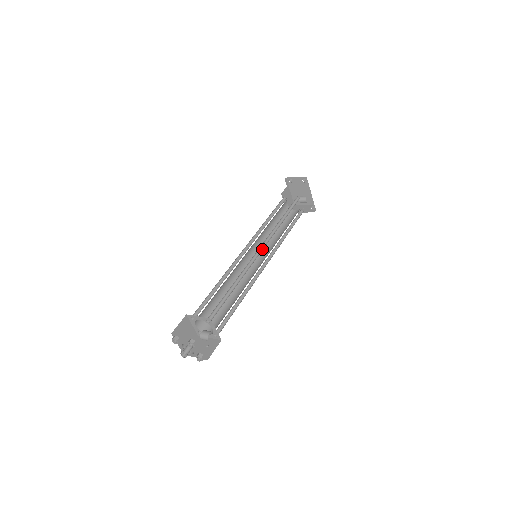
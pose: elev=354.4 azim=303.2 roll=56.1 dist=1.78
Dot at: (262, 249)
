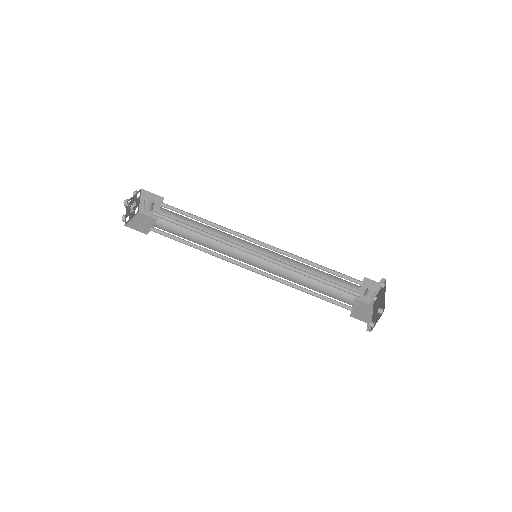
Dot at: (263, 246)
